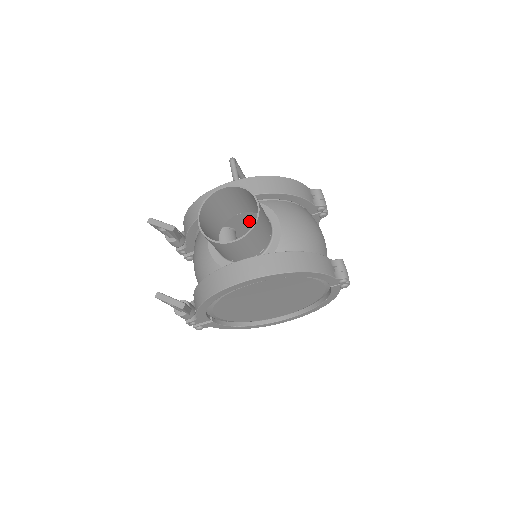
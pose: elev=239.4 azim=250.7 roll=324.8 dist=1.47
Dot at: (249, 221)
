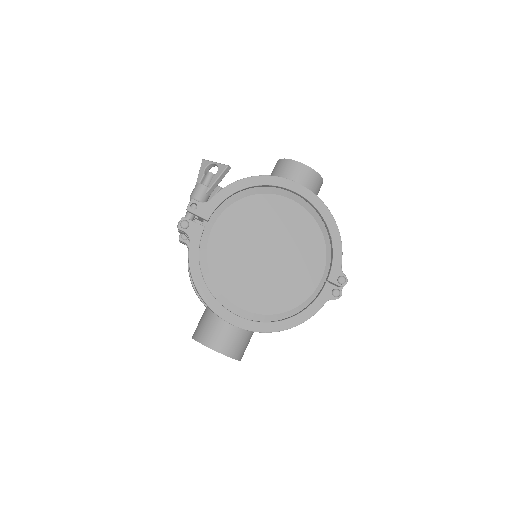
Dot at: occluded
